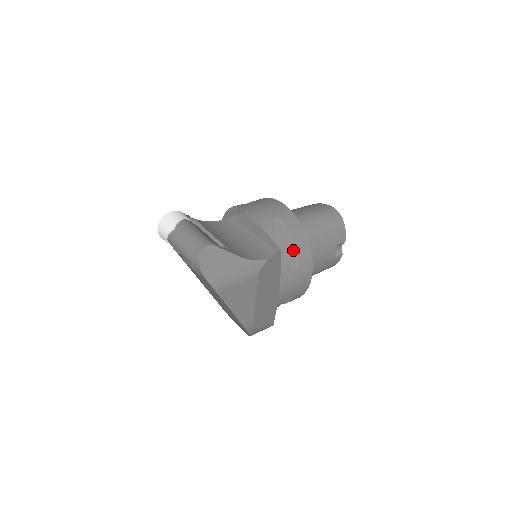
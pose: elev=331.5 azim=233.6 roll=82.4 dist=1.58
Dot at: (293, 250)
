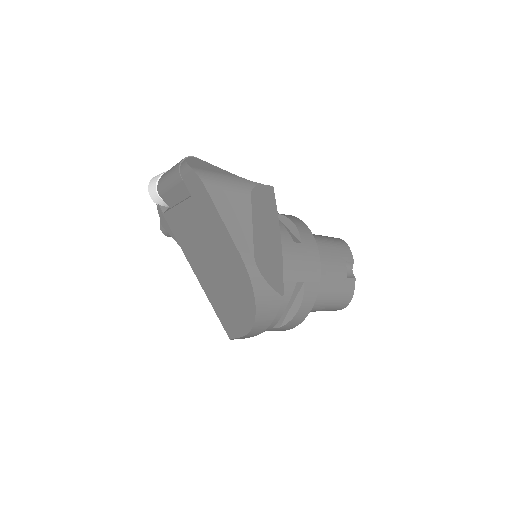
Dot at: (293, 231)
